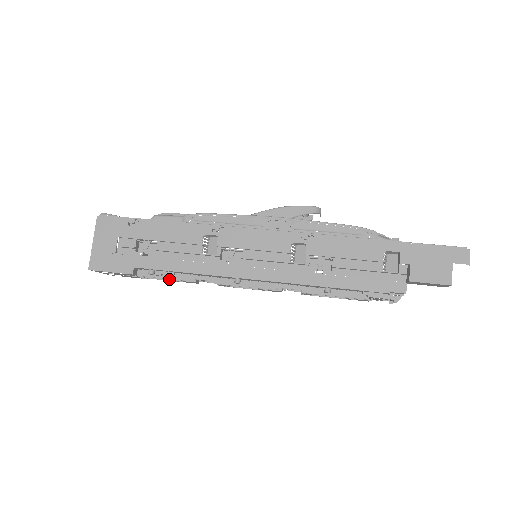
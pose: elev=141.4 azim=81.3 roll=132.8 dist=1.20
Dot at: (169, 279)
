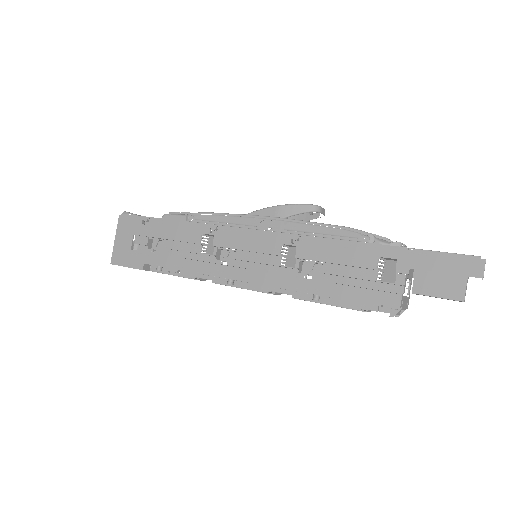
Dot at: occluded
